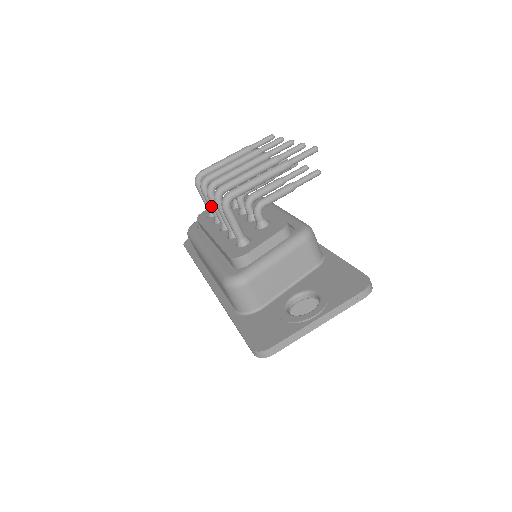
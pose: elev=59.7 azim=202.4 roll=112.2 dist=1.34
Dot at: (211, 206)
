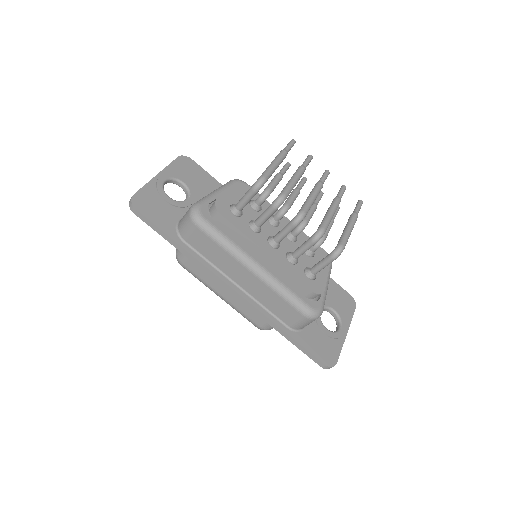
Dot at: (267, 219)
